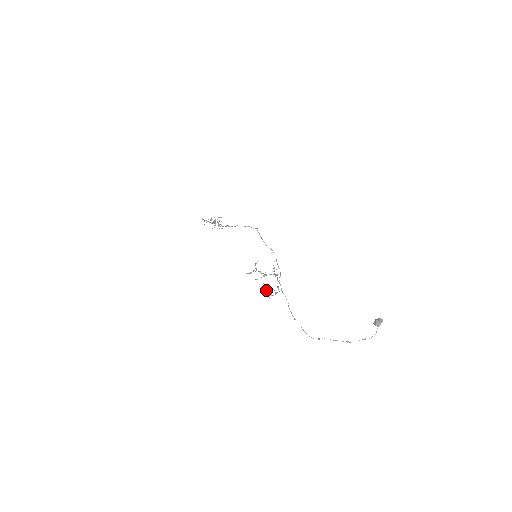
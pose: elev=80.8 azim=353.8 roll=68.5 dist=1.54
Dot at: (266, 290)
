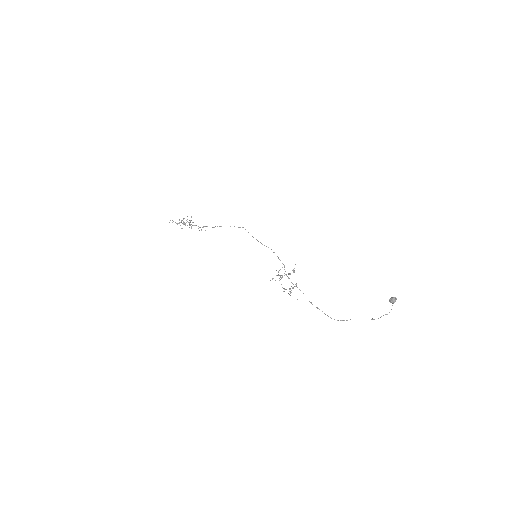
Dot at: (284, 288)
